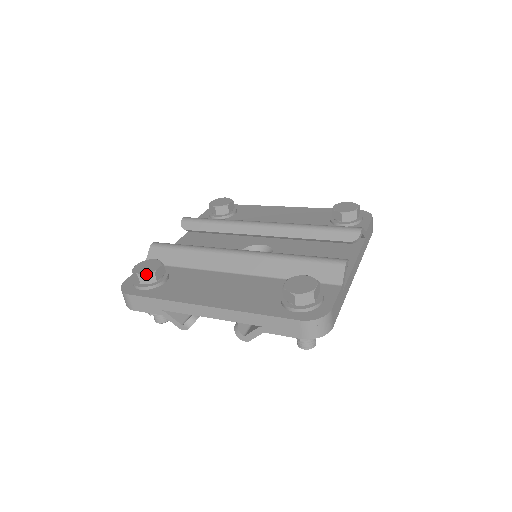
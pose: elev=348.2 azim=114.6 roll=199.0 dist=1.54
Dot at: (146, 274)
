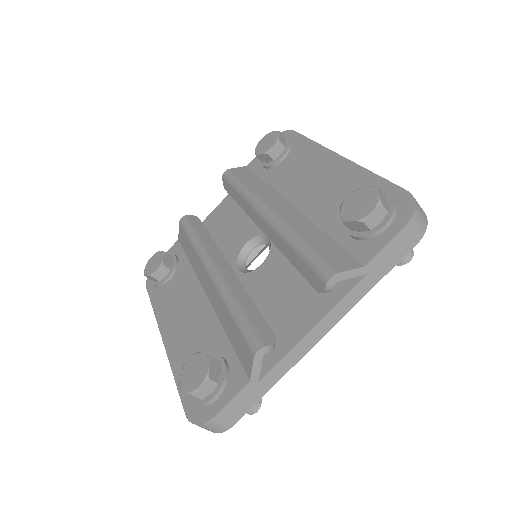
Dot at: (148, 276)
